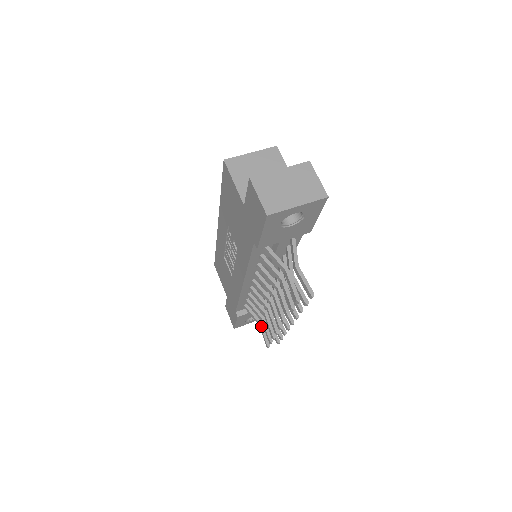
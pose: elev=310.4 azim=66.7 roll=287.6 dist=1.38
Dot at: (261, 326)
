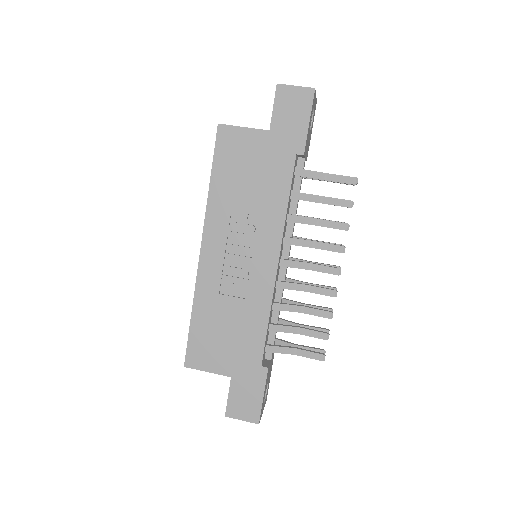
Dot at: (299, 349)
